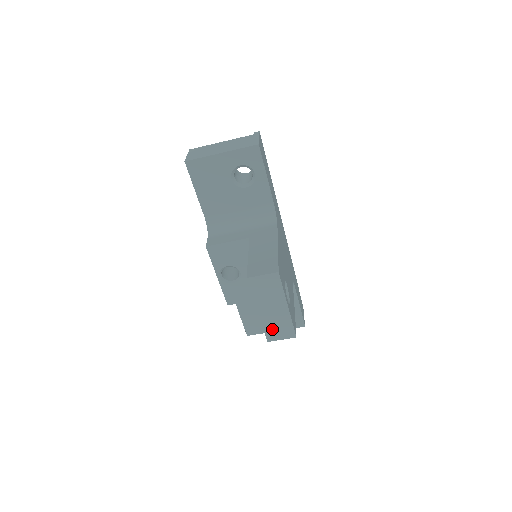
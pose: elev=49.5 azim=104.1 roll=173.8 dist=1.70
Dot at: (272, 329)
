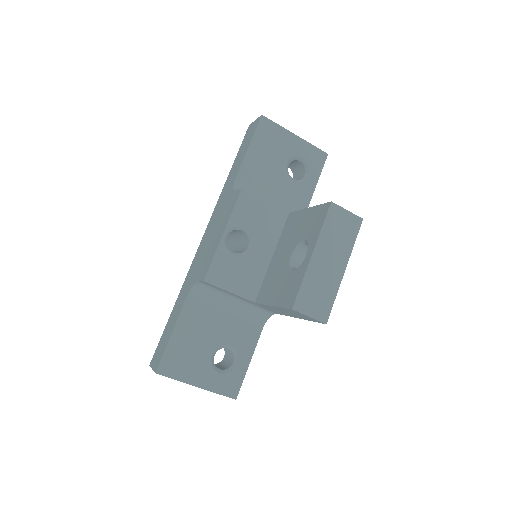
Dot at: (310, 292)
